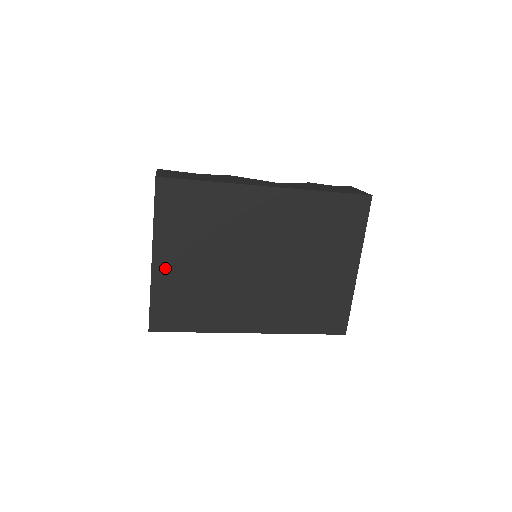
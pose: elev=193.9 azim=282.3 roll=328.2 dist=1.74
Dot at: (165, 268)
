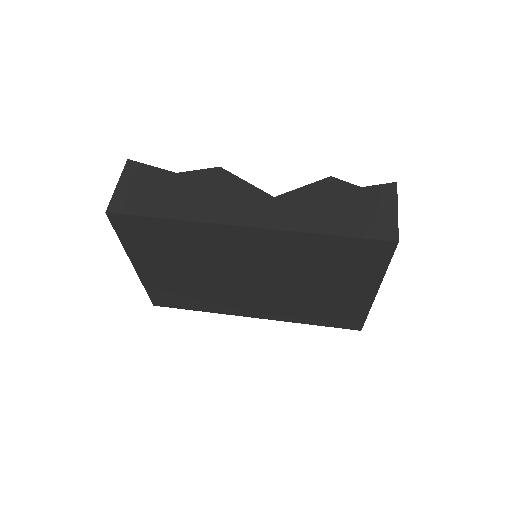
Dot at: (150, 273)
